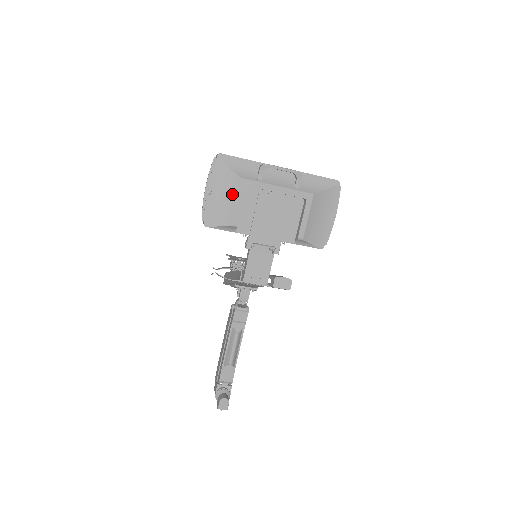
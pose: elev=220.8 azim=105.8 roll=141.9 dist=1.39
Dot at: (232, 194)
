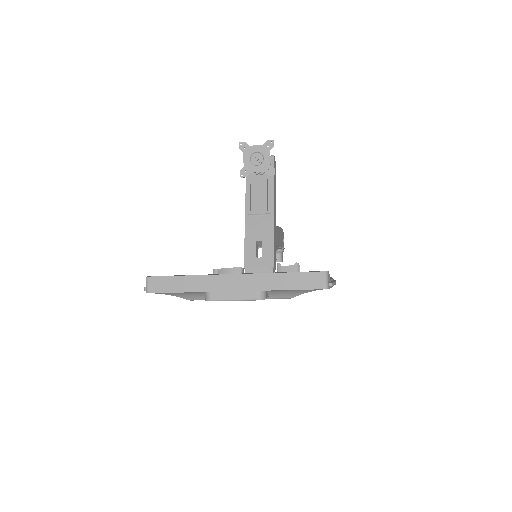
Dot at: occluded
